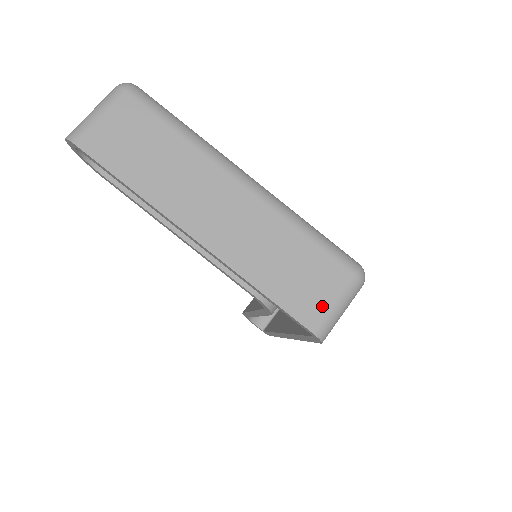
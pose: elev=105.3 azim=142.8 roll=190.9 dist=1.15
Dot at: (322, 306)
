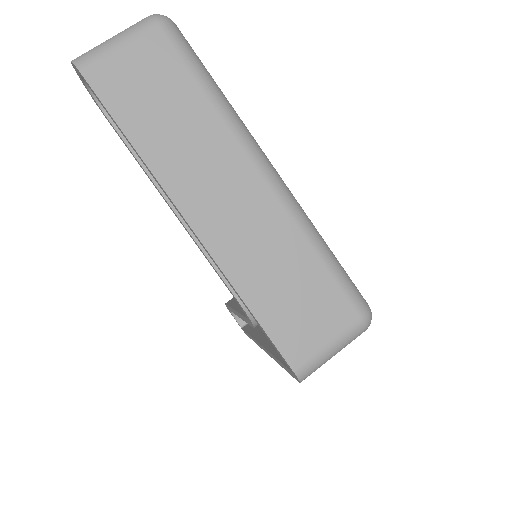
Dot at: (313, 343)
